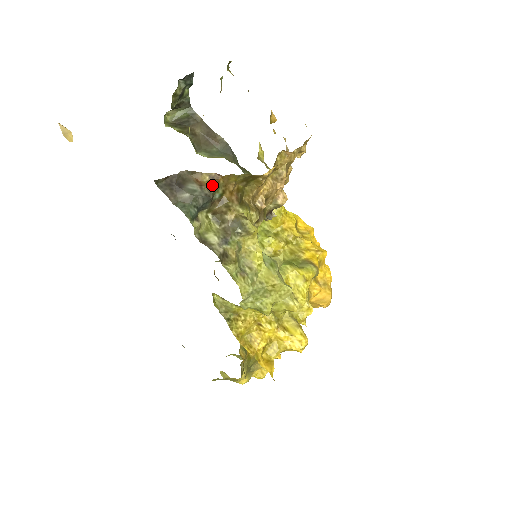
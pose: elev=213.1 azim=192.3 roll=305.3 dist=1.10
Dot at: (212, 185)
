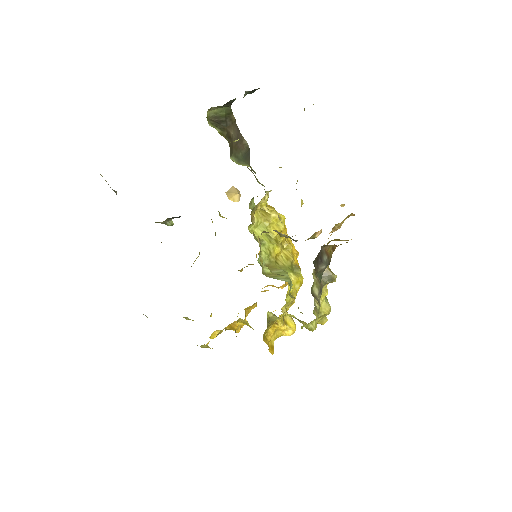
Dot at: occluded
